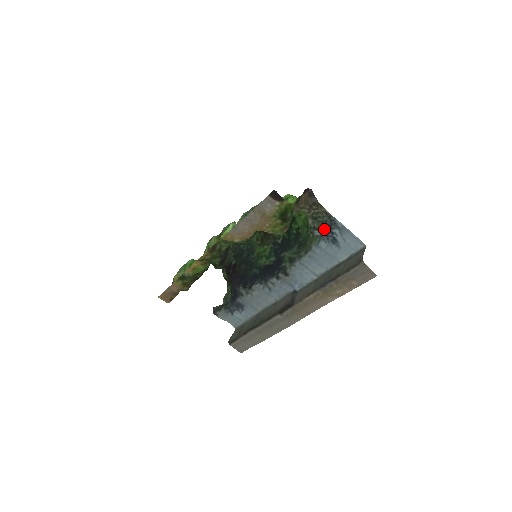
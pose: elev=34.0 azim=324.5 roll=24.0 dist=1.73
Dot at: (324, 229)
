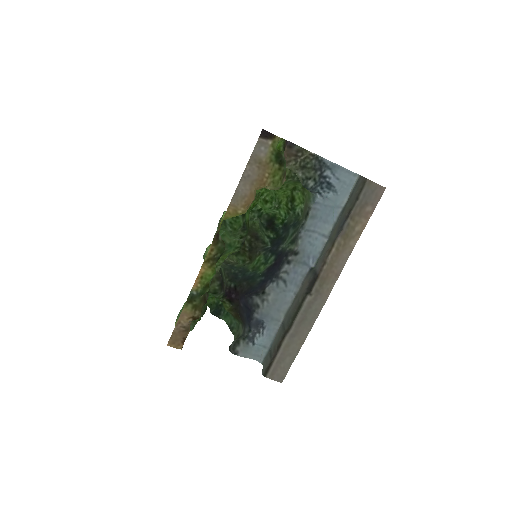
Dot at: (316, 176)
